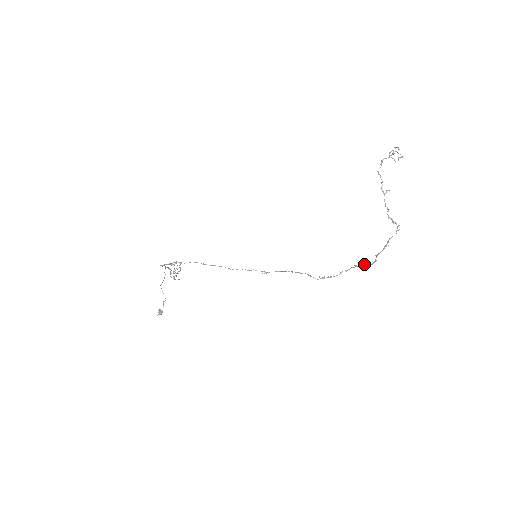
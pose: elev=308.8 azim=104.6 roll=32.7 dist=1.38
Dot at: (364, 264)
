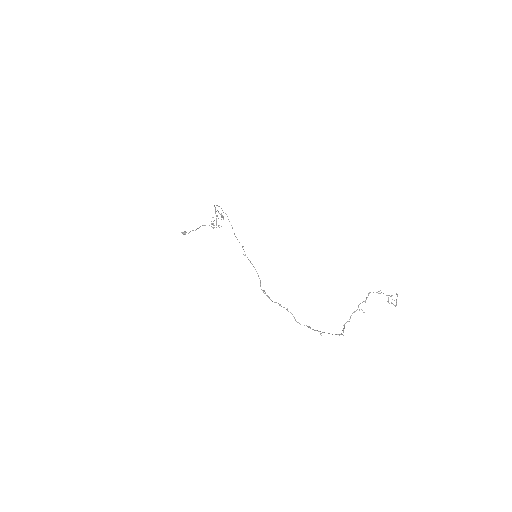
Dot at: occluded
